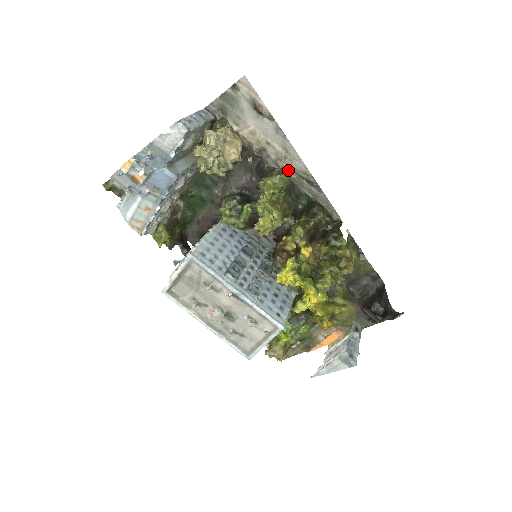
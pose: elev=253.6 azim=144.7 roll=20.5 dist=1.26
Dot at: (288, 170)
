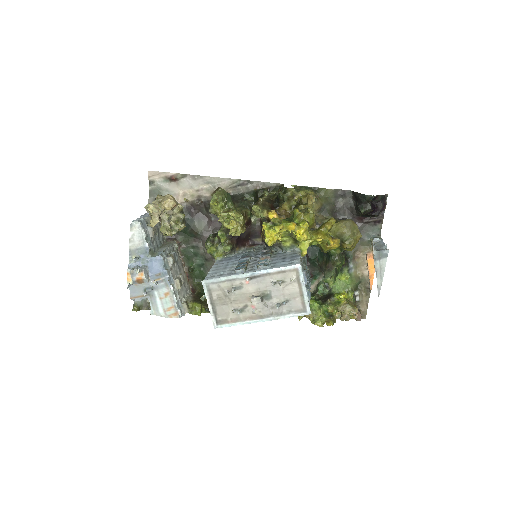
Dot at: (218, 188)
